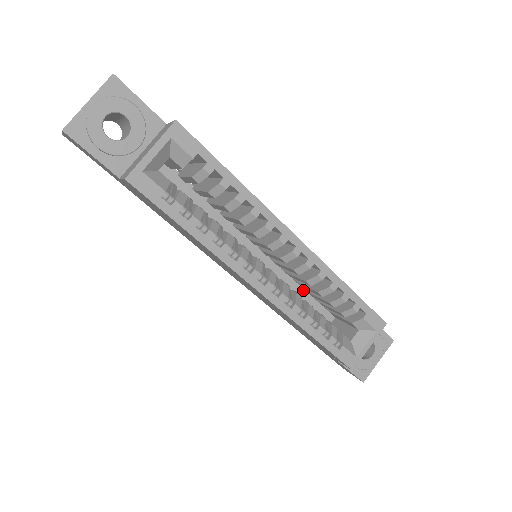
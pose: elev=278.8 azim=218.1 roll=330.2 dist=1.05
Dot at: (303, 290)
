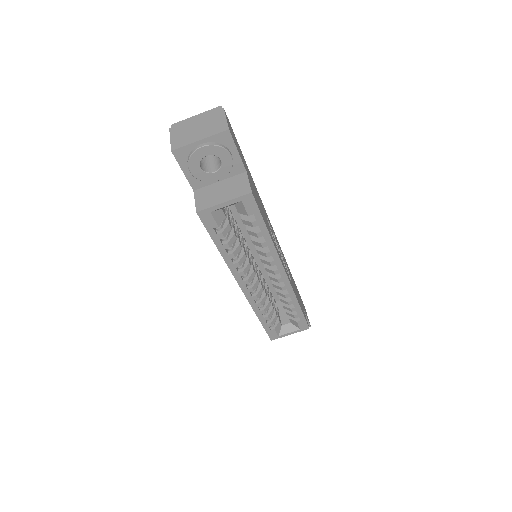
Dot at: occluded
